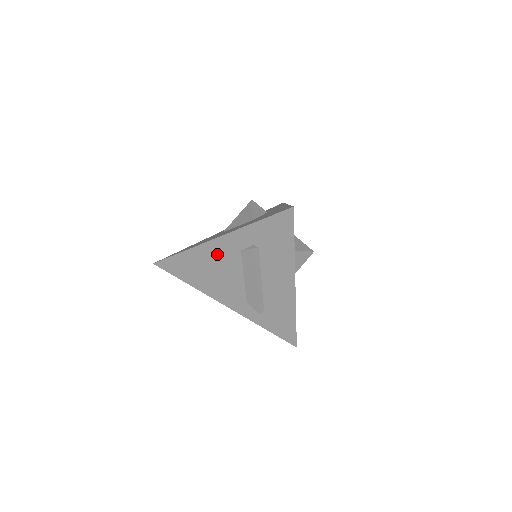
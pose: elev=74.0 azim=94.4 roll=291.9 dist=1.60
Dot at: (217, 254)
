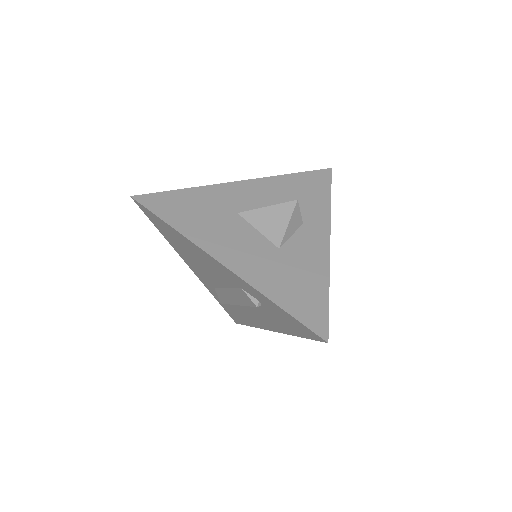
Dot at: (213, 265)
